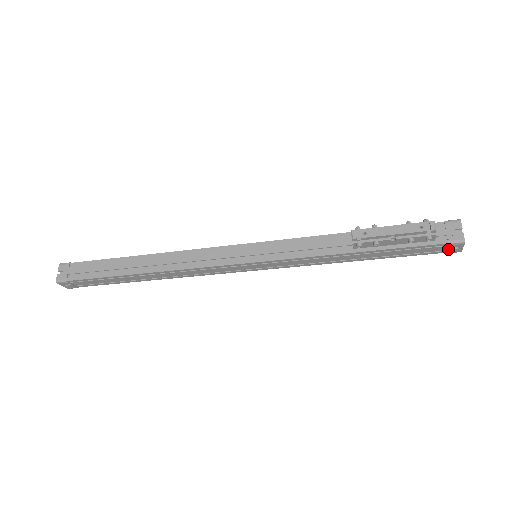
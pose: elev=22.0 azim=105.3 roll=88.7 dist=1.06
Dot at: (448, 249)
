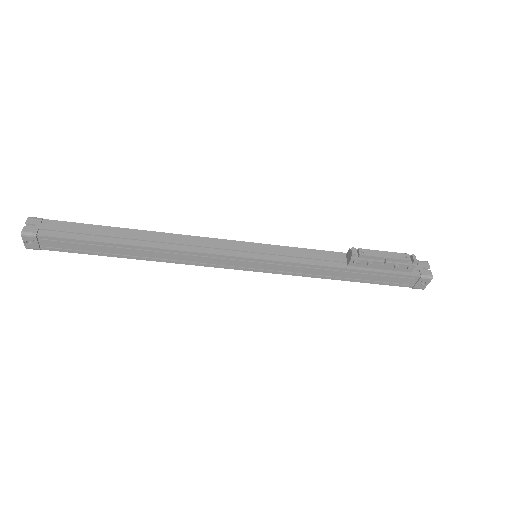
Dot at: (417, 283)
